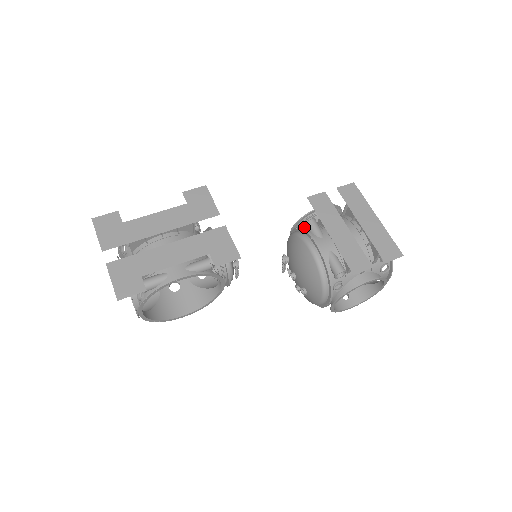
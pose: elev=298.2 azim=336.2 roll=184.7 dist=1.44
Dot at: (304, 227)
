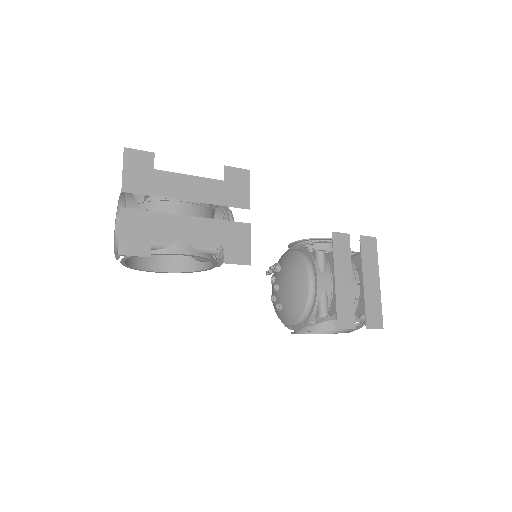
Dot at: (311, 251)
